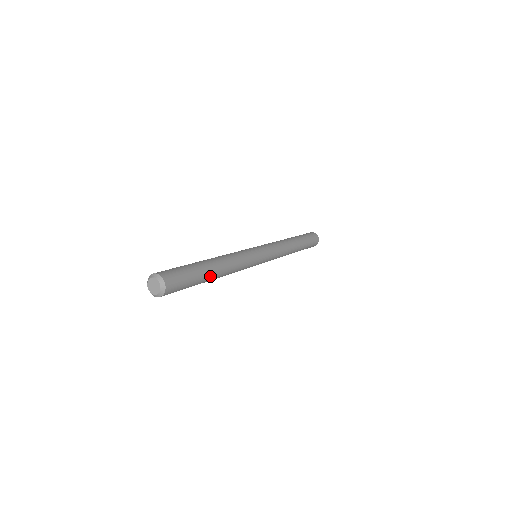
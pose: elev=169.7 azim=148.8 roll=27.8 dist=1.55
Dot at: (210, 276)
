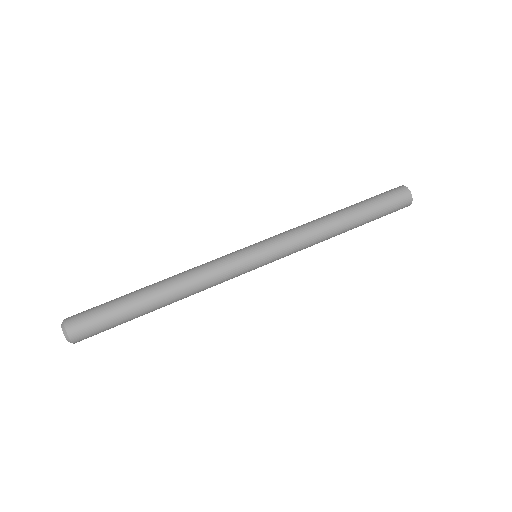
Dot at: (148, 307)
